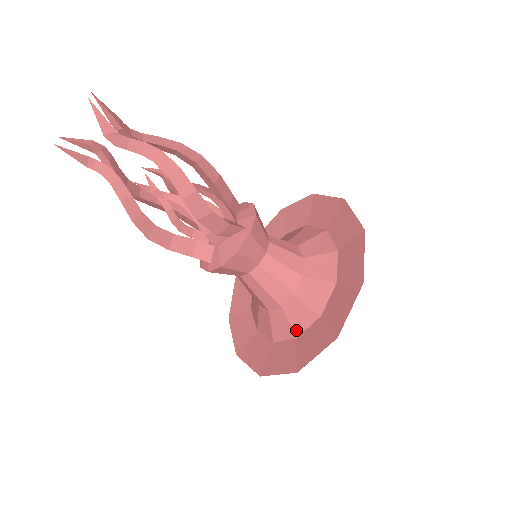
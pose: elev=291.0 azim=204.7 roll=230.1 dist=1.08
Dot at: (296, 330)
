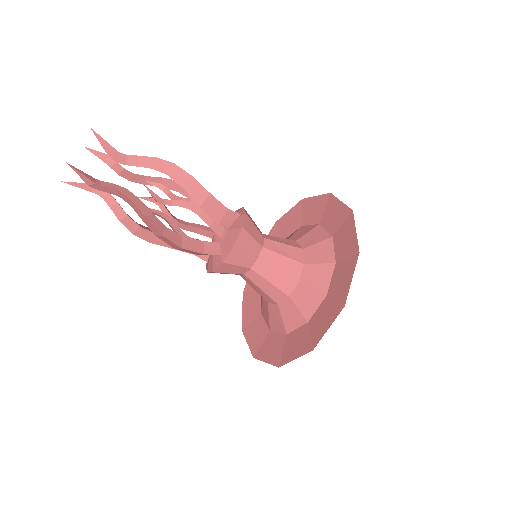
Dot at: (322, 290)
